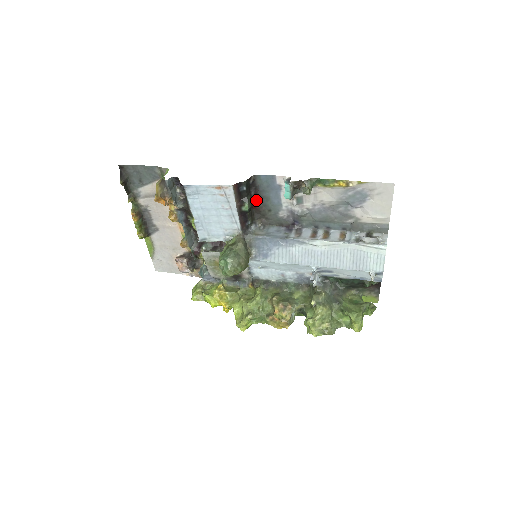
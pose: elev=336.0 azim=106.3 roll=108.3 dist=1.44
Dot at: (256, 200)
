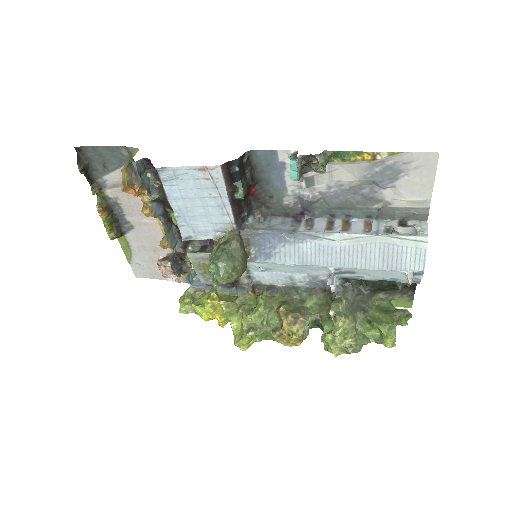
Dot at: (253, 184)
